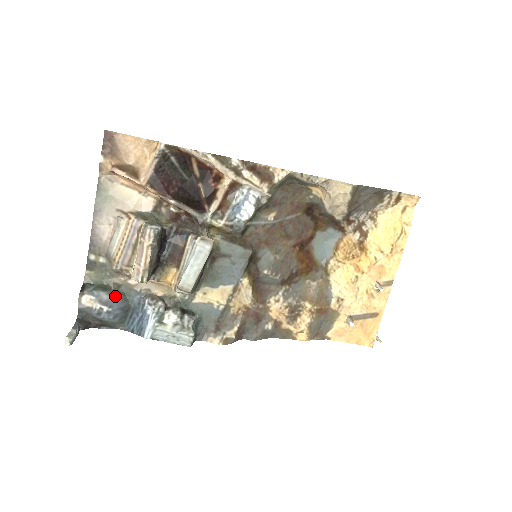
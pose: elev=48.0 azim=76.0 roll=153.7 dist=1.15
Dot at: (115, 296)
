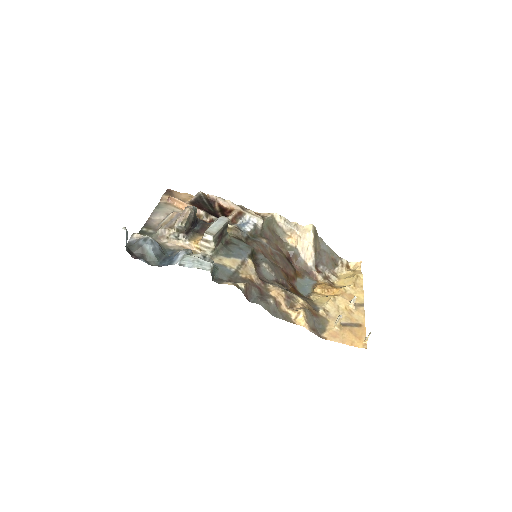
Dot at: occluded
